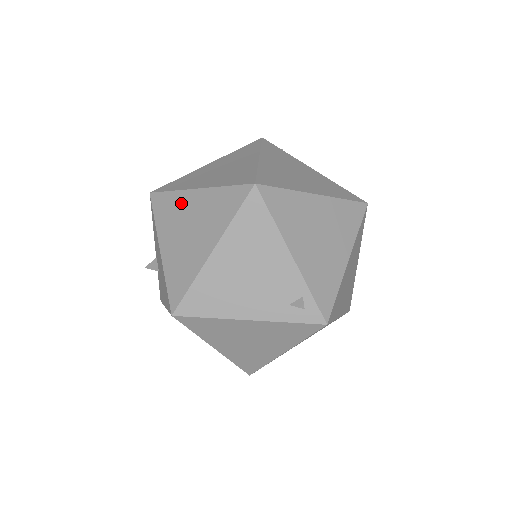
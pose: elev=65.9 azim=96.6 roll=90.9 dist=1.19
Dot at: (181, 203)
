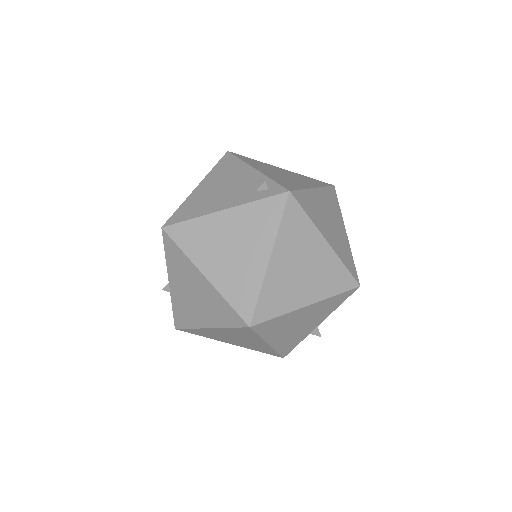
Dot at: occluded
